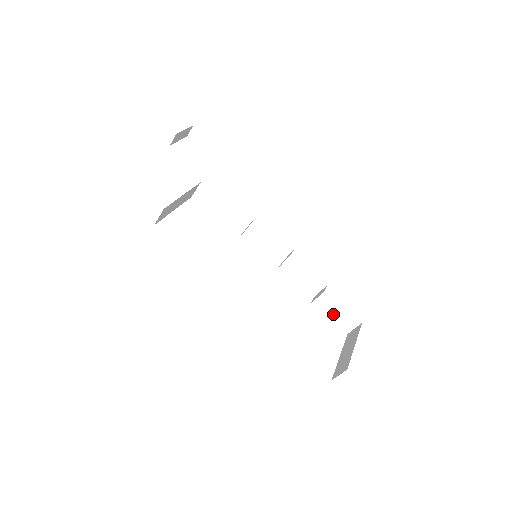
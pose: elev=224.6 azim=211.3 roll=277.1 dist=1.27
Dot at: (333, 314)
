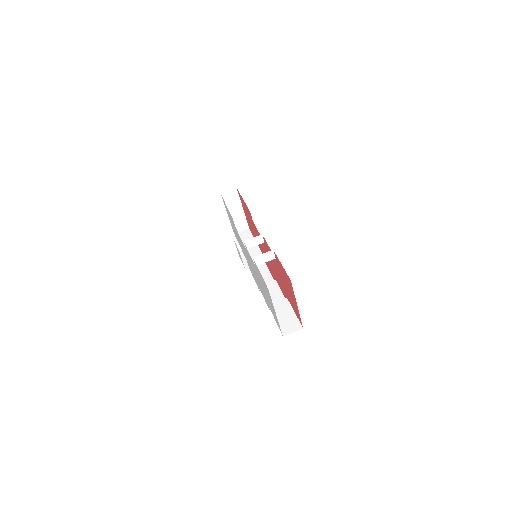
Dot at: (282, 317)
